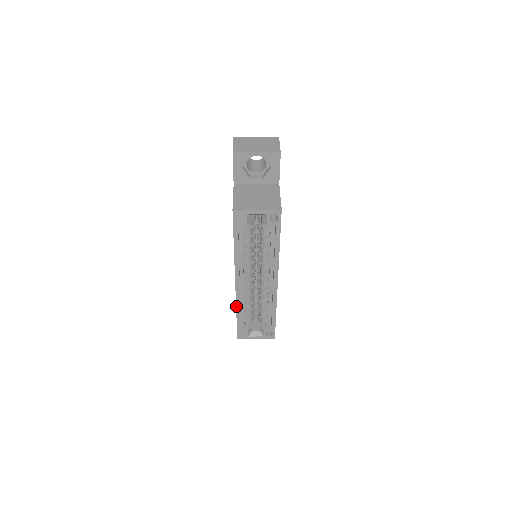
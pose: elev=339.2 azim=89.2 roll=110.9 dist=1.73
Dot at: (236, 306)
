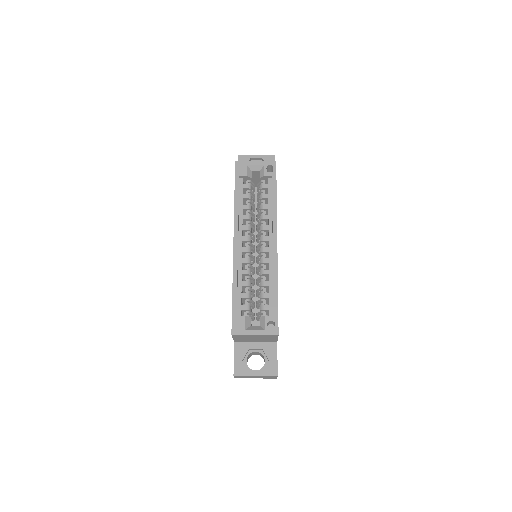
Dot at: (233, 276)
